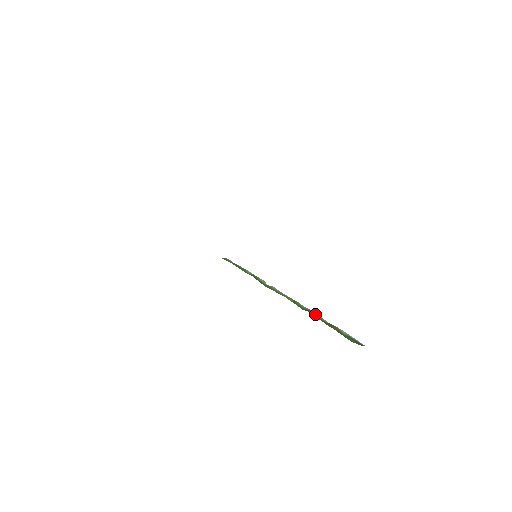
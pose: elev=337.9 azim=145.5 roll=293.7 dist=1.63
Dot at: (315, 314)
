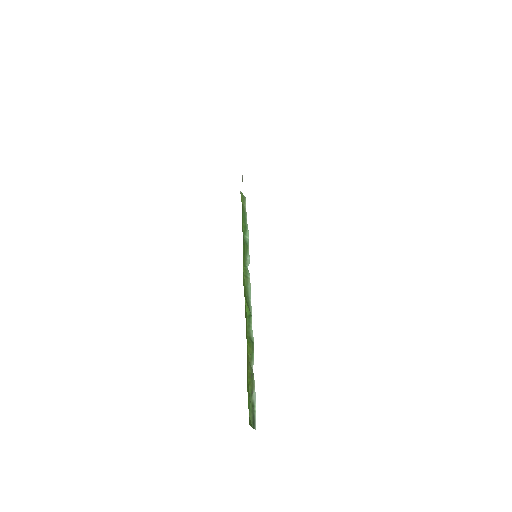
Dot at: (251, 351)
